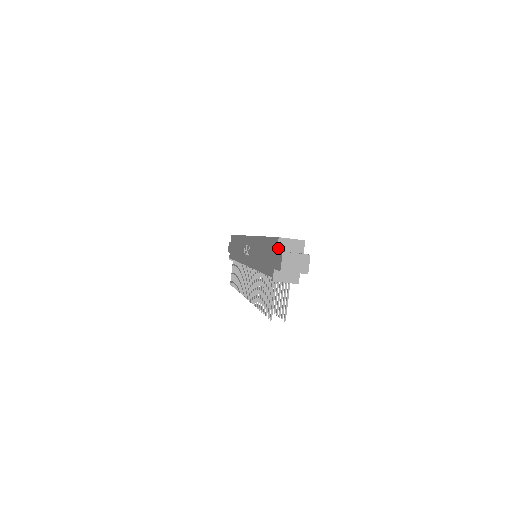
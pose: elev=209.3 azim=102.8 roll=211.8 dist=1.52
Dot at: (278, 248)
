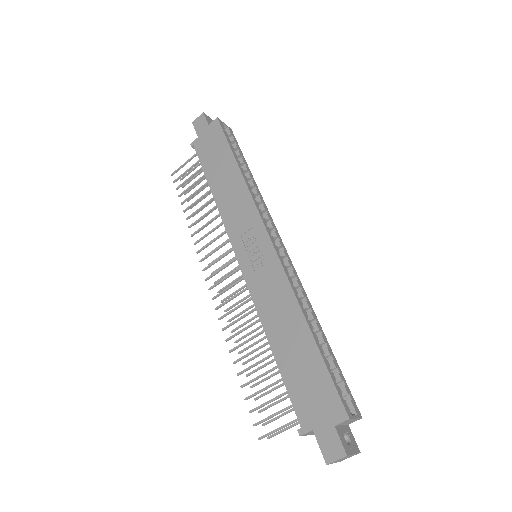
Dot at: (338, 424)
